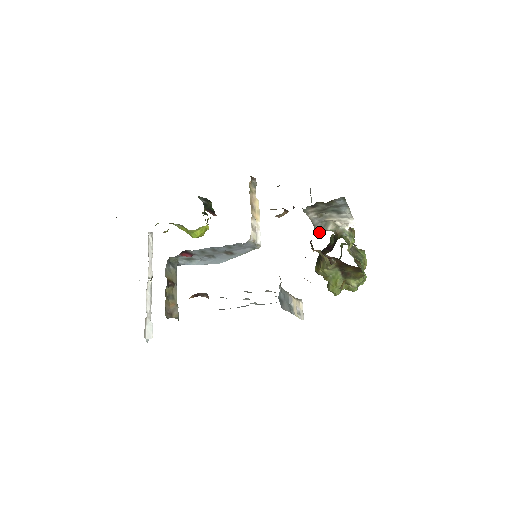
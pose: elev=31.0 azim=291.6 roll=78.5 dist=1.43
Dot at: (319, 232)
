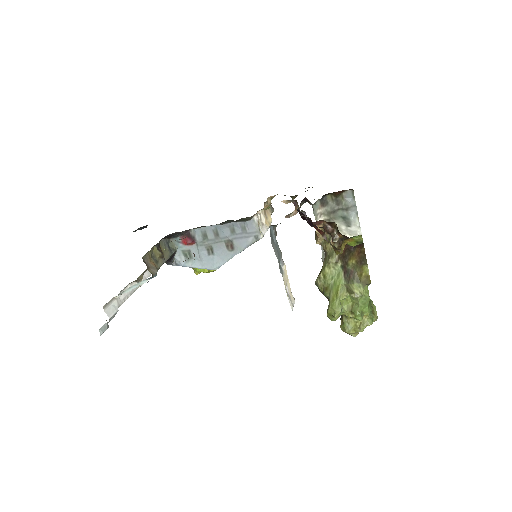
Dot at: occluded
